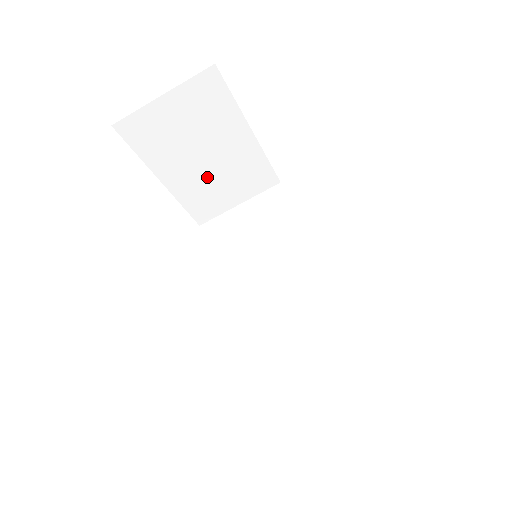
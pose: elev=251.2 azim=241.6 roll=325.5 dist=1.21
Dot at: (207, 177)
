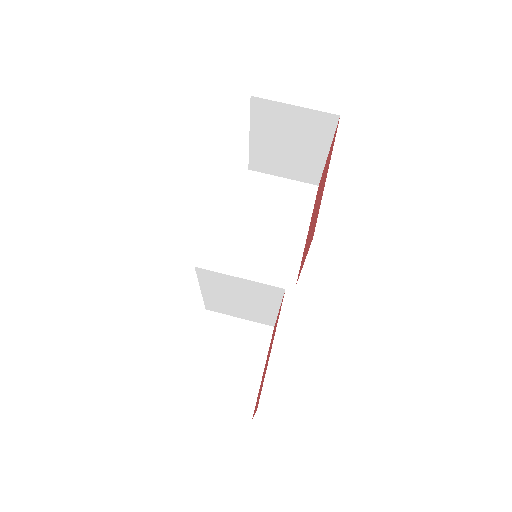
Dot at: (259, 237)
